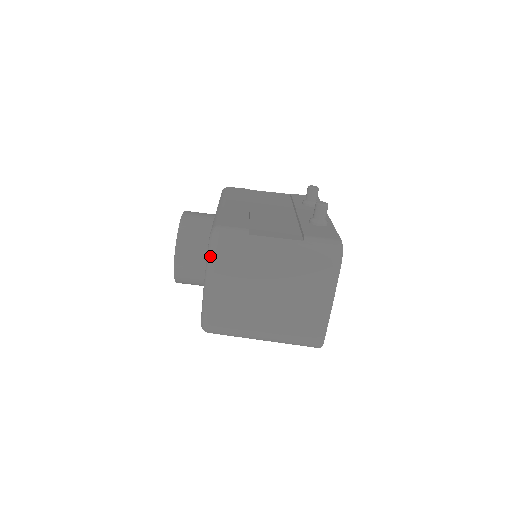
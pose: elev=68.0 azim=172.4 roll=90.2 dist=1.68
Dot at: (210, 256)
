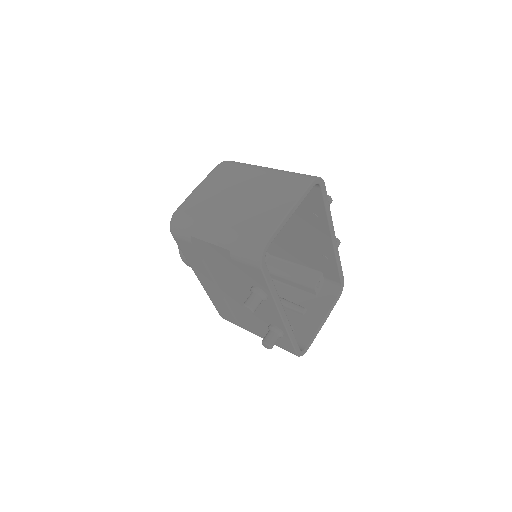
Dot at: (215, 167)
